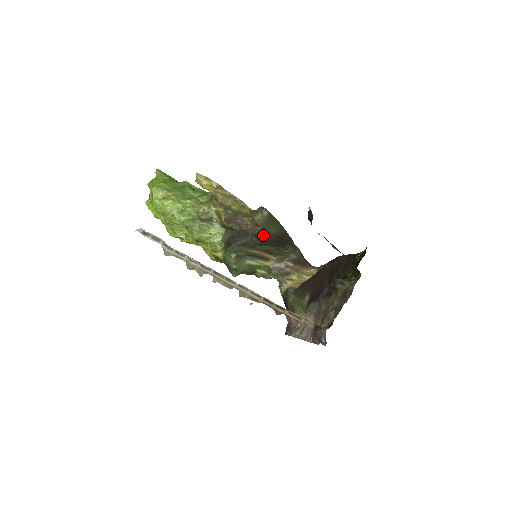
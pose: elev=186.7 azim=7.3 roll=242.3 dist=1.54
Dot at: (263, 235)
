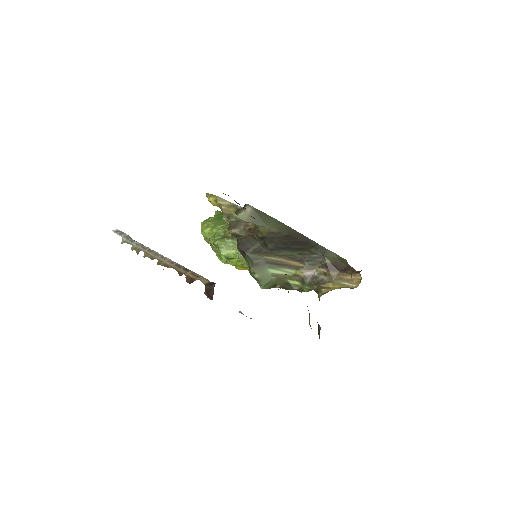
Dot at: (267, 236)
